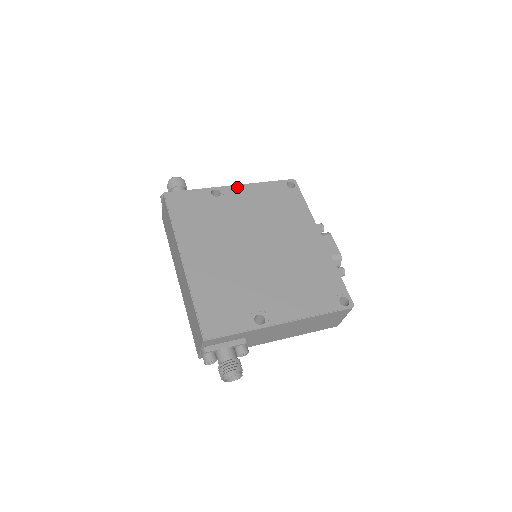
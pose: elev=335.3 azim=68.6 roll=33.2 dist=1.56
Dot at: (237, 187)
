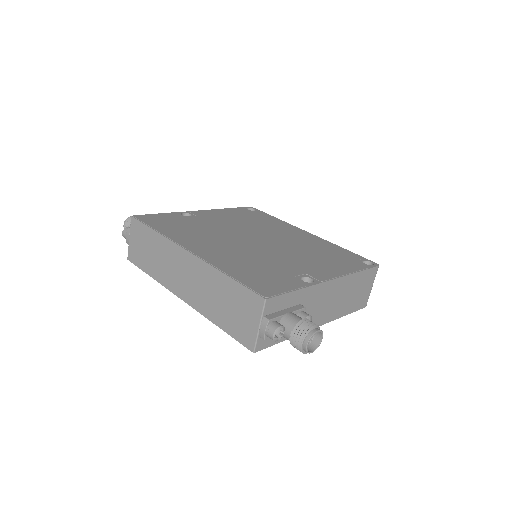
Dot at: (204, 211)
